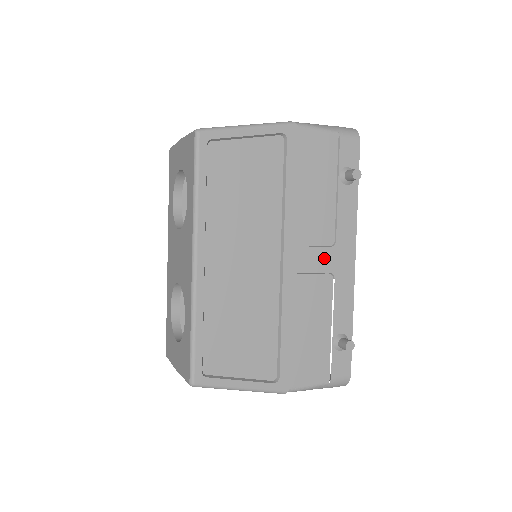
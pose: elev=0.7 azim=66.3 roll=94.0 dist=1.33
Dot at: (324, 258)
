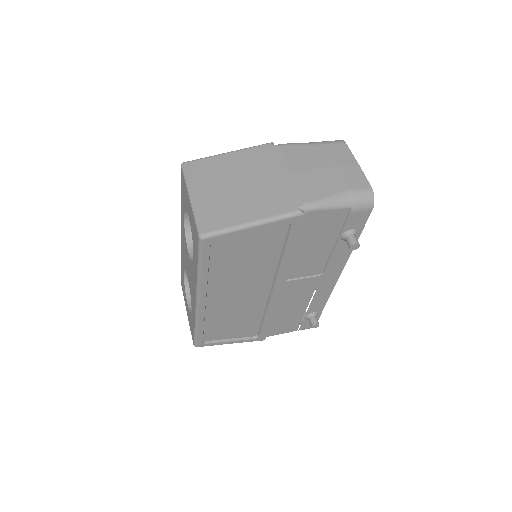
Dot at: (310, 282)
